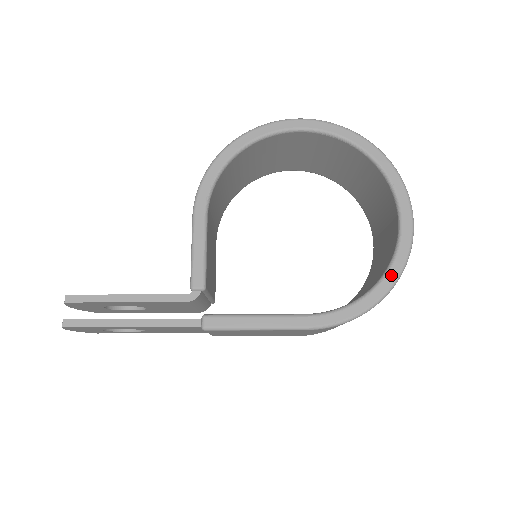
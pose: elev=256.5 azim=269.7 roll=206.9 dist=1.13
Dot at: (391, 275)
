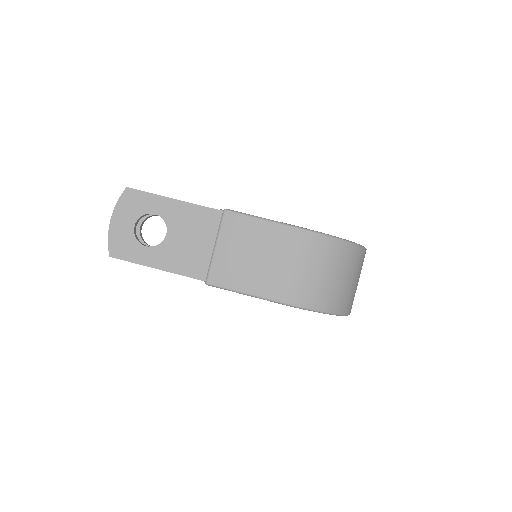
Dot at: occluded
